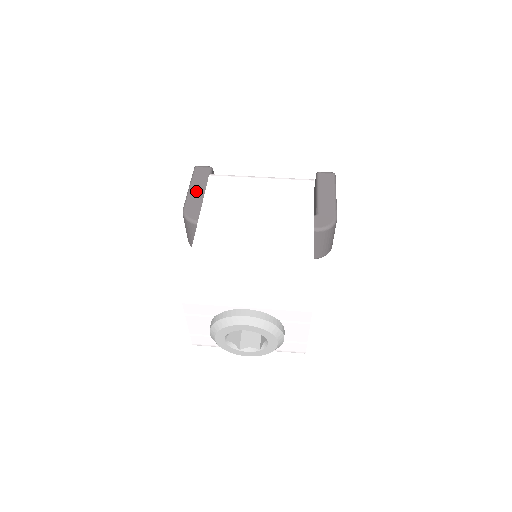
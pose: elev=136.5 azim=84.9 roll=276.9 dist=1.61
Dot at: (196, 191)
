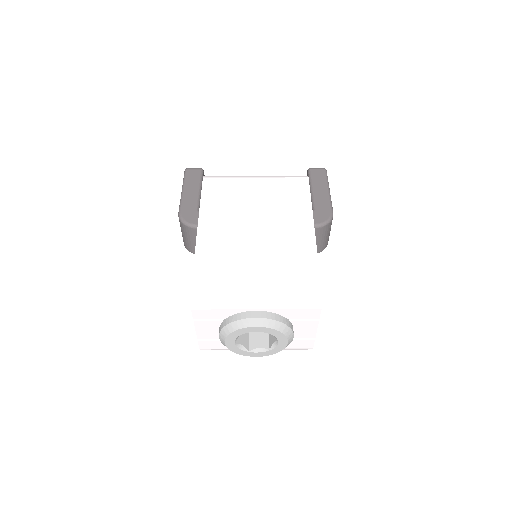
Dot at: (190, 194)
